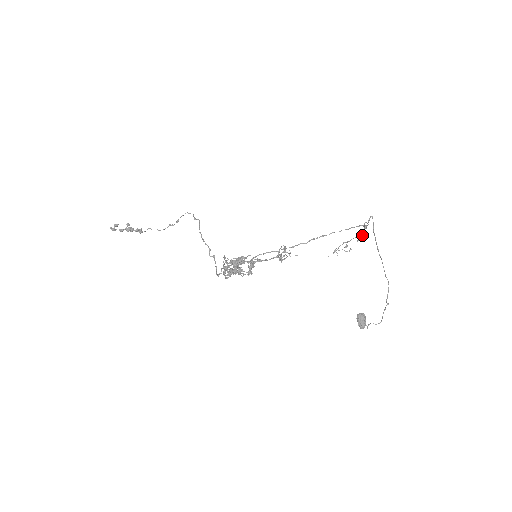
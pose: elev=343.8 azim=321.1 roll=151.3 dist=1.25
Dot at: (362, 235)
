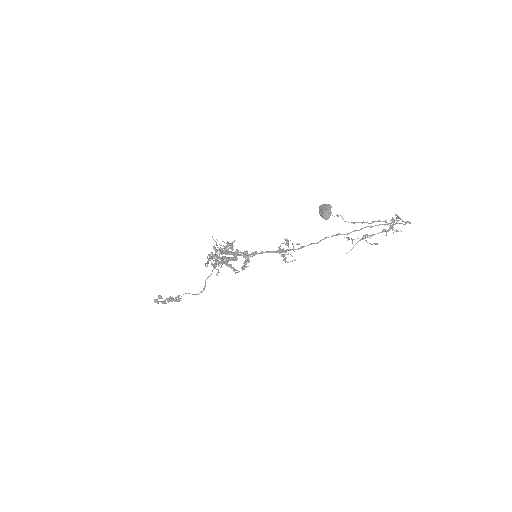
Dot at: (389, 228)
